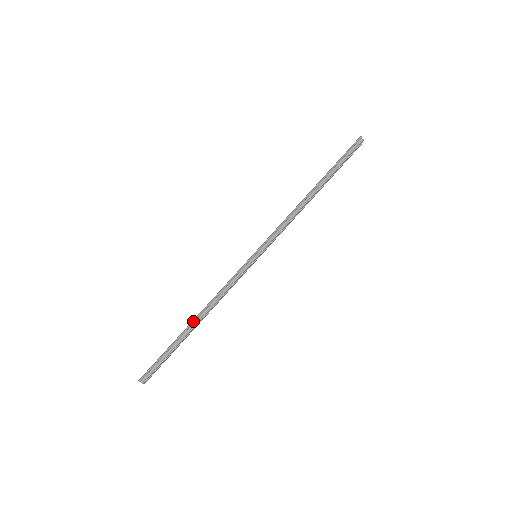
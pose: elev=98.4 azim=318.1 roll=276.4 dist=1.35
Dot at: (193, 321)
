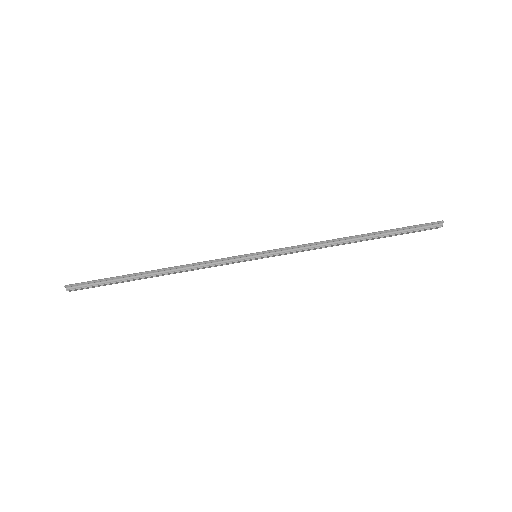
Dot at: (153, 271)
